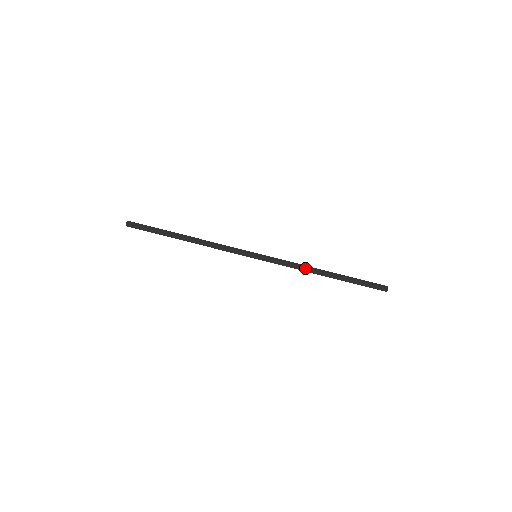
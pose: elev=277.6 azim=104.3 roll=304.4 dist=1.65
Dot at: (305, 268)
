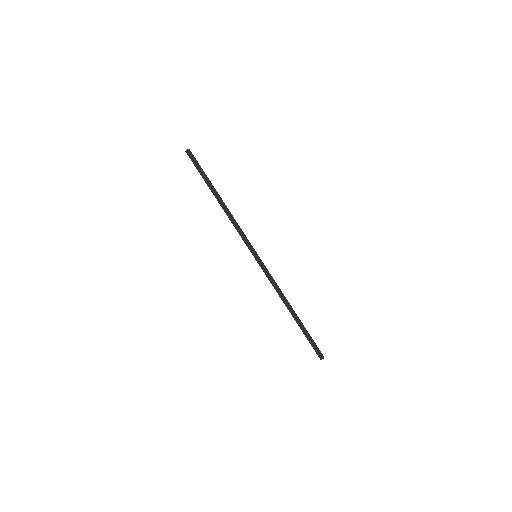
Dot at: (282, 294)
